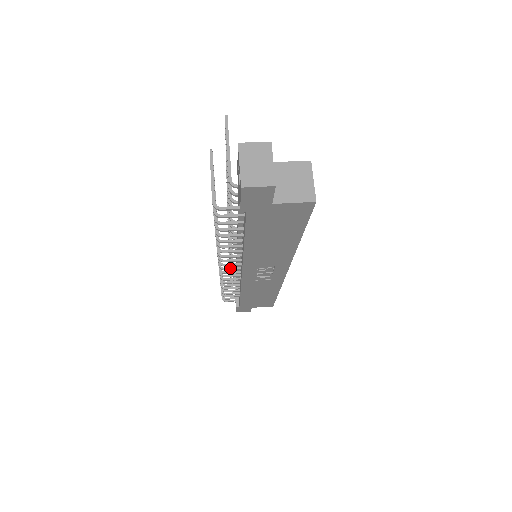
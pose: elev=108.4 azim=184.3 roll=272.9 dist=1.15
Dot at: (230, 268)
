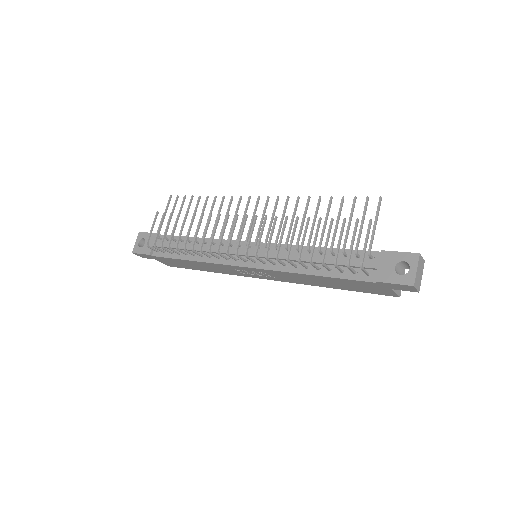
Dot at: (242, 258)
